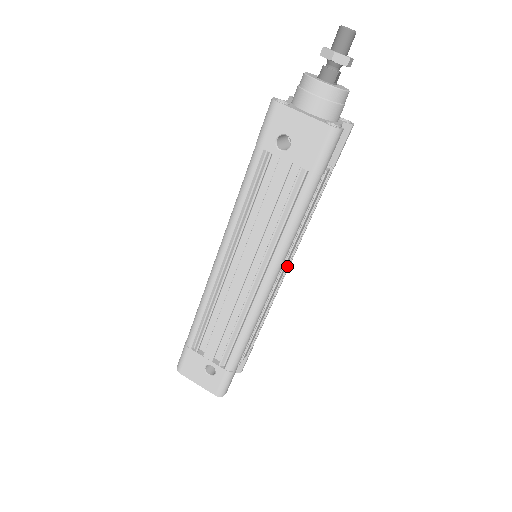
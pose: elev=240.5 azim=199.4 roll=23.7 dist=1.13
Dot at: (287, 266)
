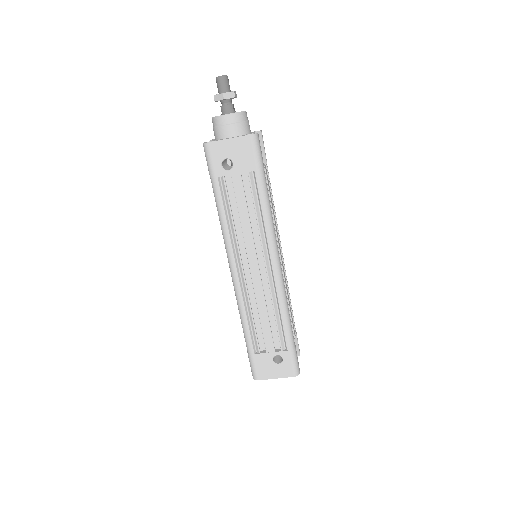
Dot at: occluded
